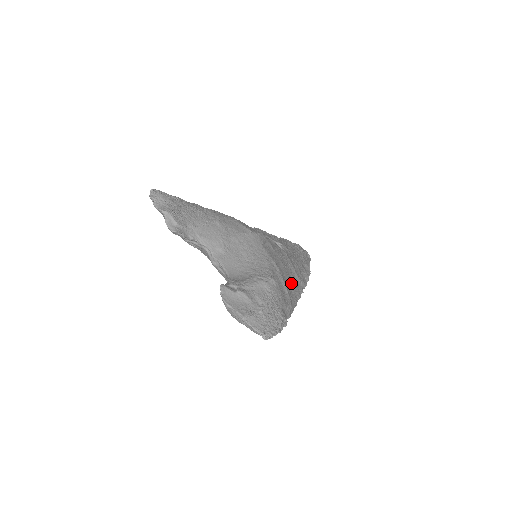
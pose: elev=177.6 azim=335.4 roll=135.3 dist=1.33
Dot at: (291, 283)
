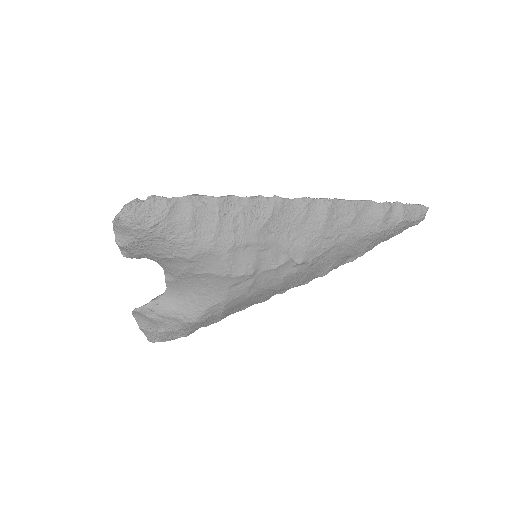
Dot at: (251, 302)
